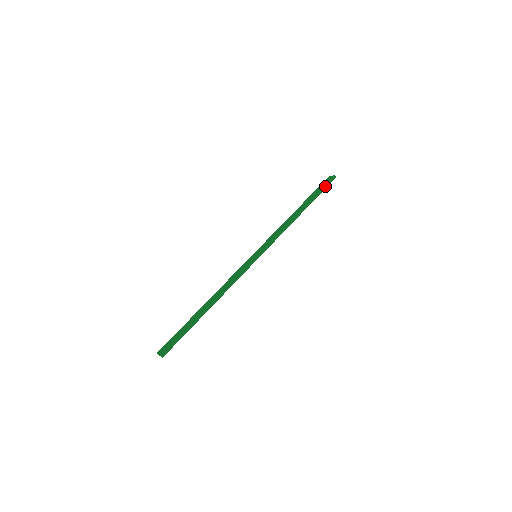
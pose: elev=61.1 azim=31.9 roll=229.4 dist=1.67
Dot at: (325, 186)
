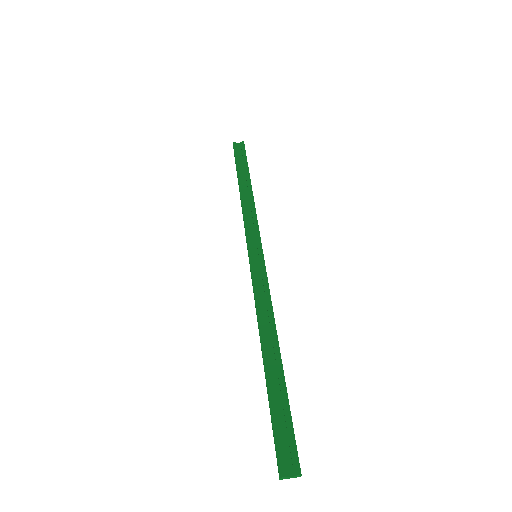
Dot at: occluded
